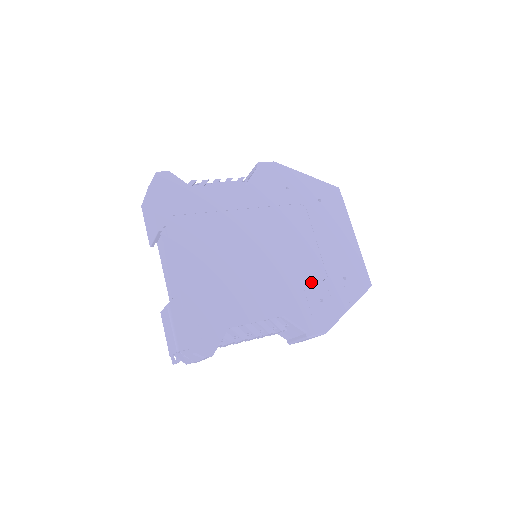
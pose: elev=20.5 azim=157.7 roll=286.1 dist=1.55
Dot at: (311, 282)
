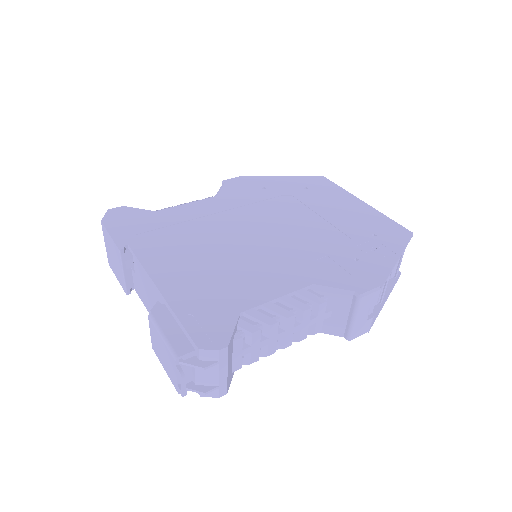
Dot at: (332, 248)
